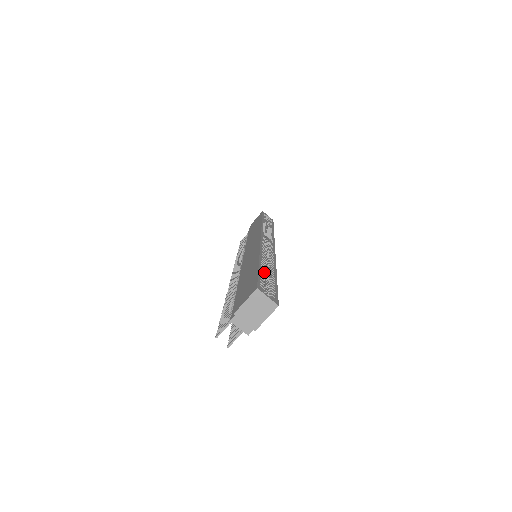
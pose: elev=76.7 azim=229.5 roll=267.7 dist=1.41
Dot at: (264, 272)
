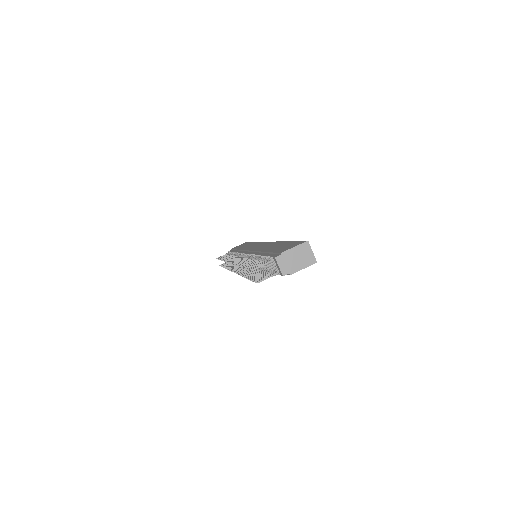
Dot at: occluded
